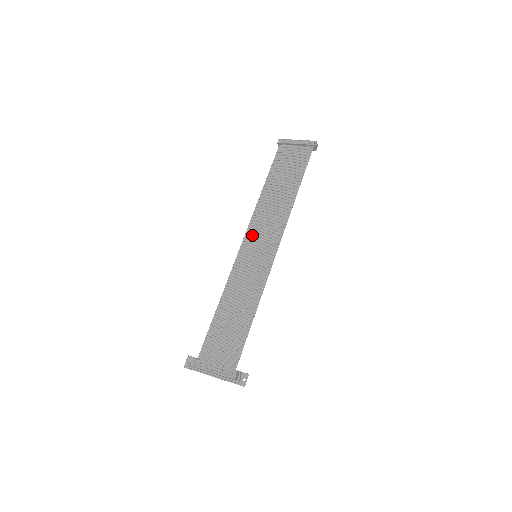
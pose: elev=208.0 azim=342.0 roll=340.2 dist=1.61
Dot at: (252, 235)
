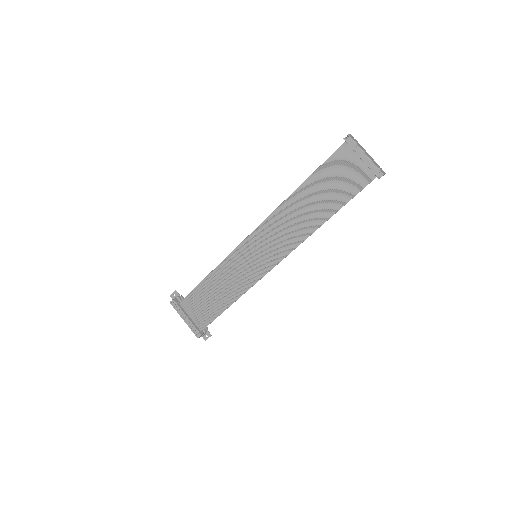
Dot at: (262, 234)
